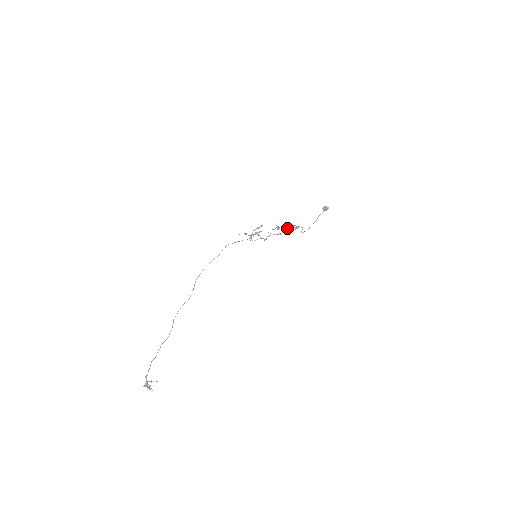
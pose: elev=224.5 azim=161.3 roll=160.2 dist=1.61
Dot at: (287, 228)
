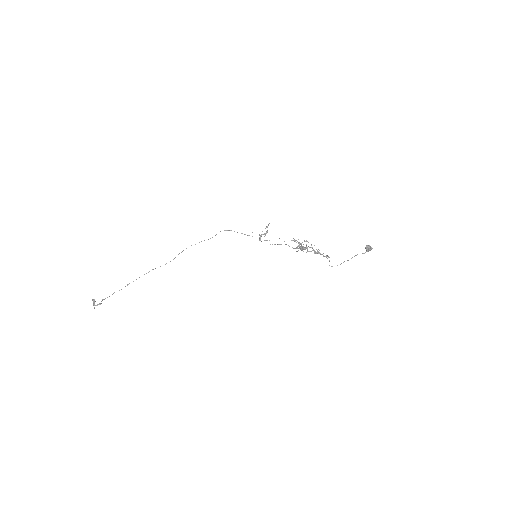
Dot at: (307, 247)
